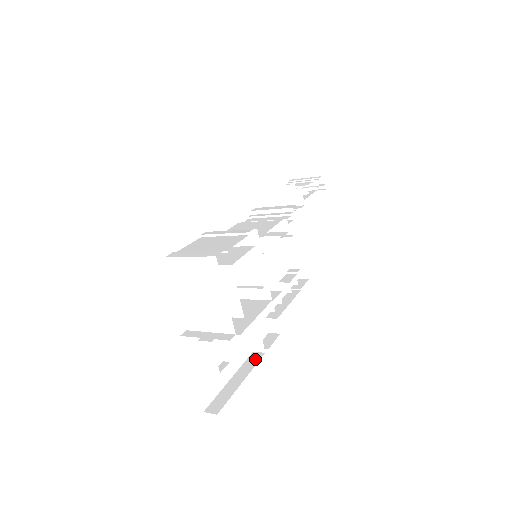
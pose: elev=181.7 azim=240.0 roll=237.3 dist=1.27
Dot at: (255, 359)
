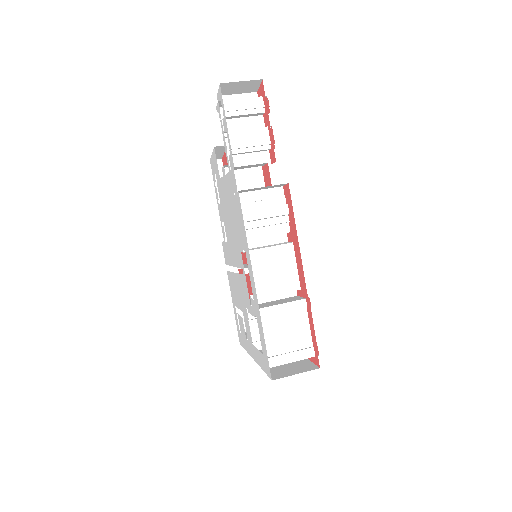
Dot at: occluded
